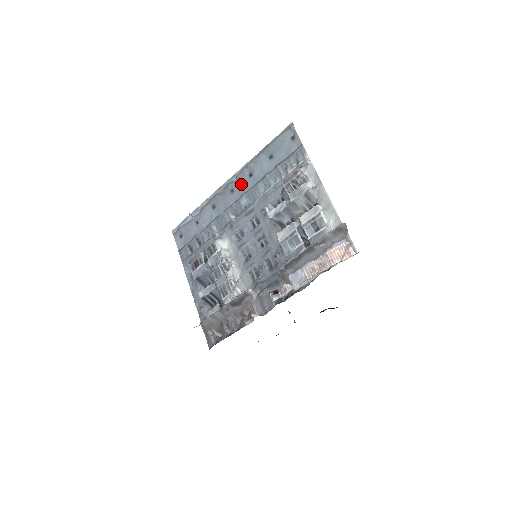
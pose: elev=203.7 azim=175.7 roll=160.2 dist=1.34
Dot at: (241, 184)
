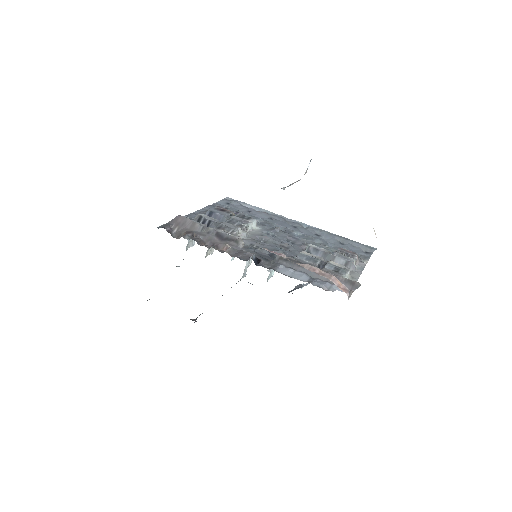
Dot at: (306, 230)
